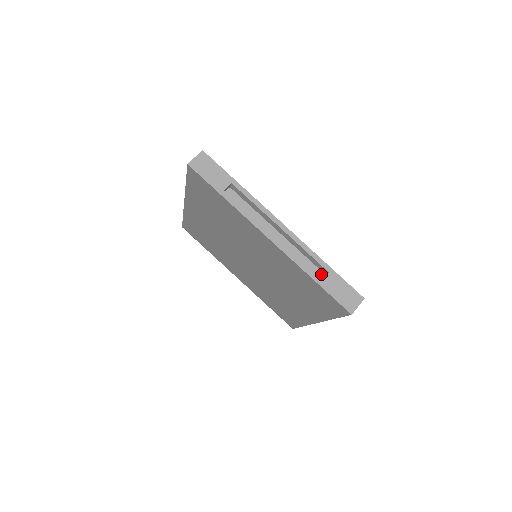
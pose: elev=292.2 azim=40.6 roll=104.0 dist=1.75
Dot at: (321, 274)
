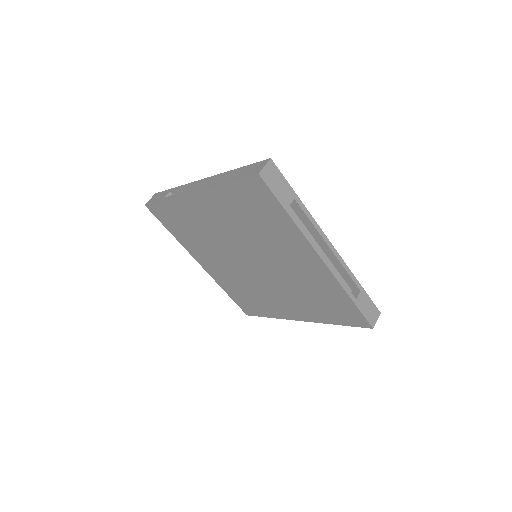
Dot at: occluded
